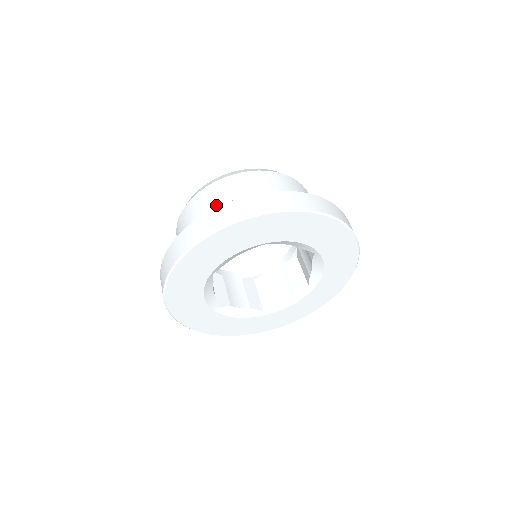
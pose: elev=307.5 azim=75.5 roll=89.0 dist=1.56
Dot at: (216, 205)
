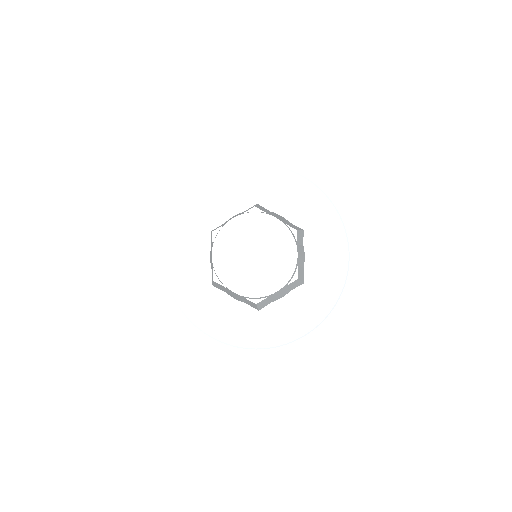
Dot at: occluded
